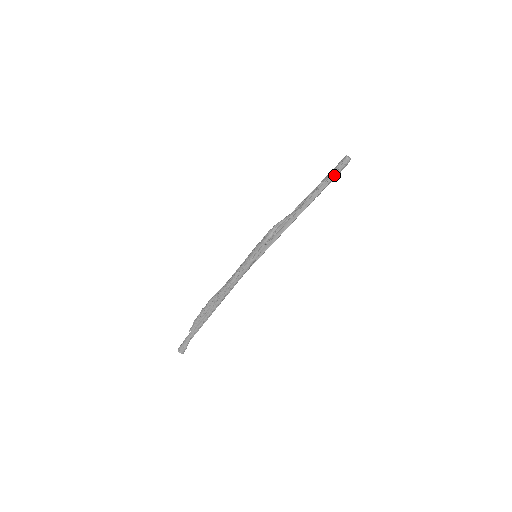
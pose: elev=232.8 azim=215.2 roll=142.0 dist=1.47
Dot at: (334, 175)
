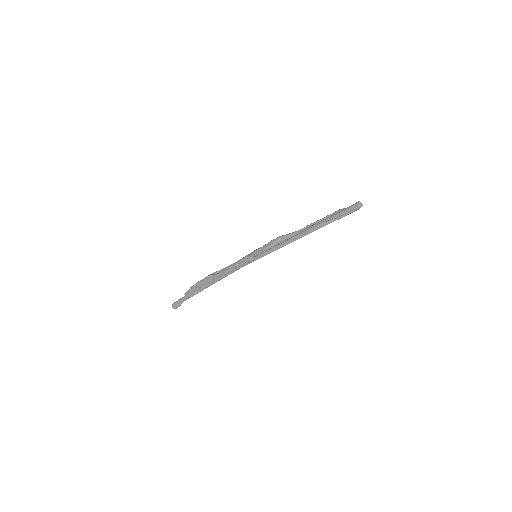
Dot at: (343, 215)
